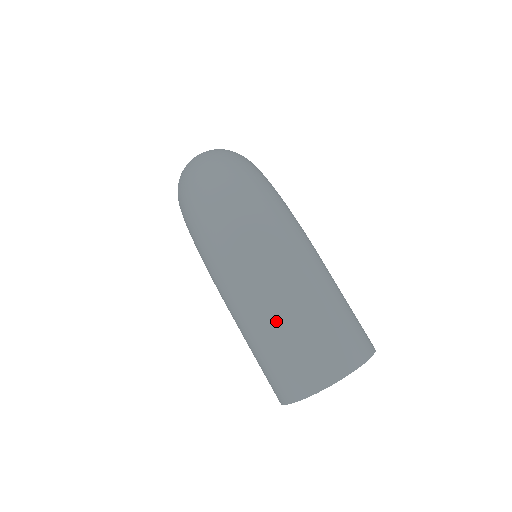
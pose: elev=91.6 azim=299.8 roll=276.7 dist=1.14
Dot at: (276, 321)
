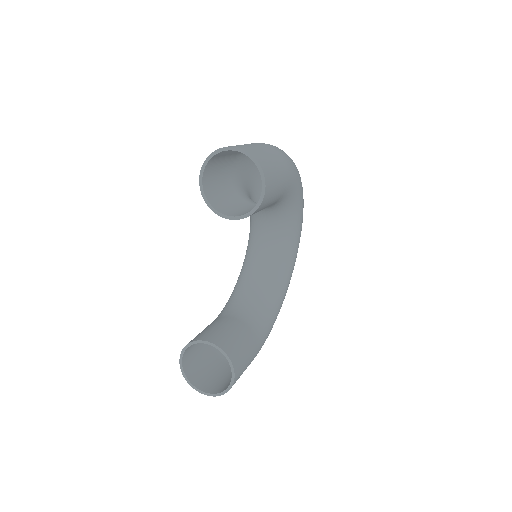
Dot at: occluded
